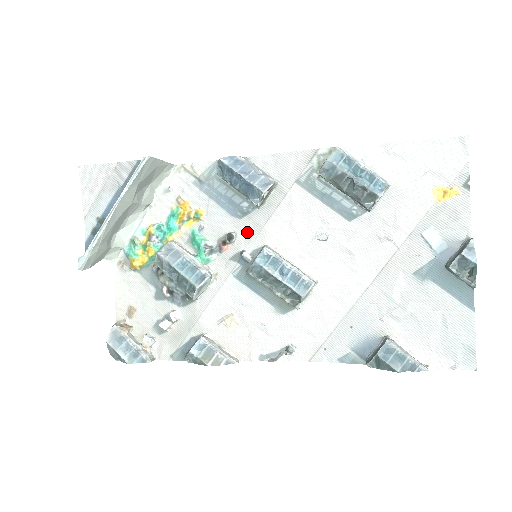
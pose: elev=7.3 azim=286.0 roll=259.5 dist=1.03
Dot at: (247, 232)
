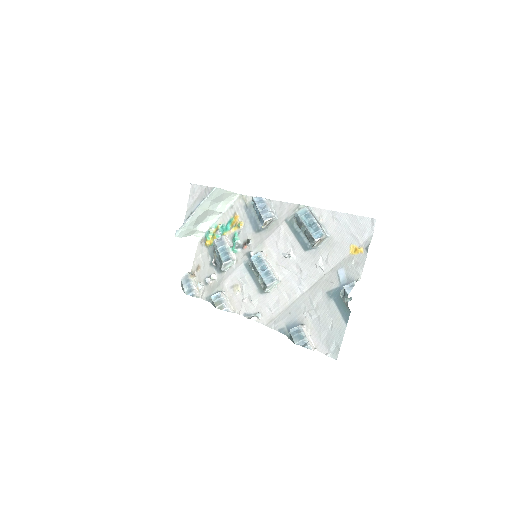
Dot at: (257, 241)
